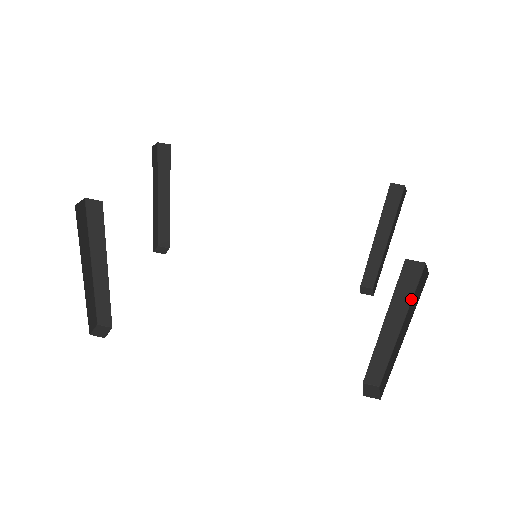
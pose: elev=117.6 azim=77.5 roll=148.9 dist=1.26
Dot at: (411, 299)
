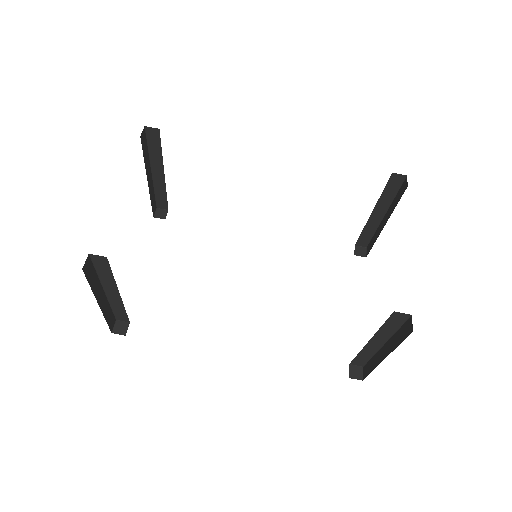
Dot at: (396, 331)
